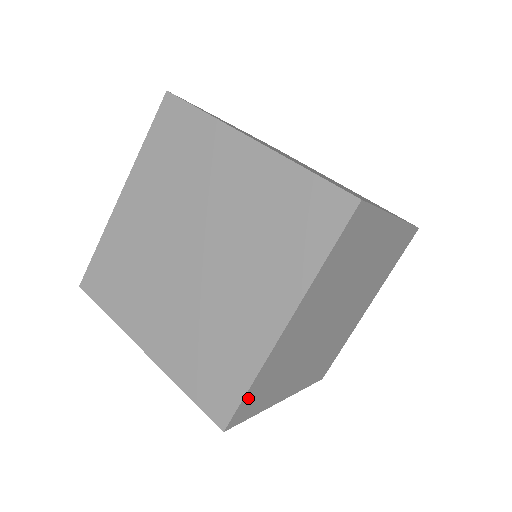
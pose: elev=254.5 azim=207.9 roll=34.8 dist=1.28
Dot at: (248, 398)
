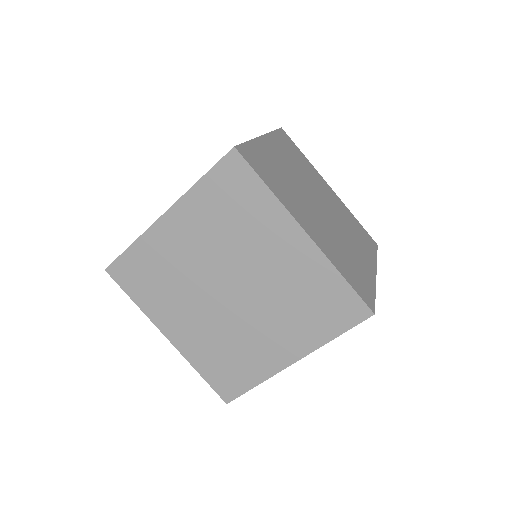
Dot at: occluded
